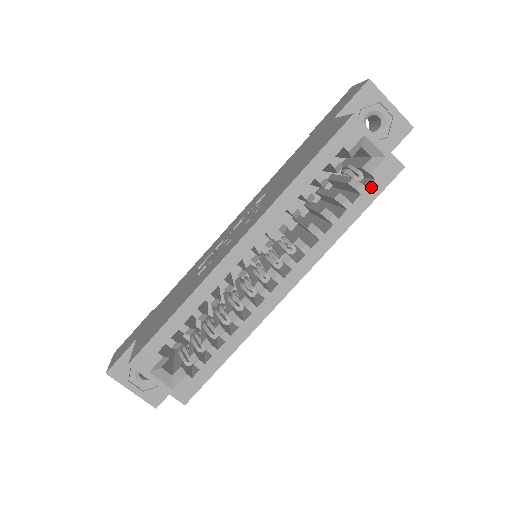
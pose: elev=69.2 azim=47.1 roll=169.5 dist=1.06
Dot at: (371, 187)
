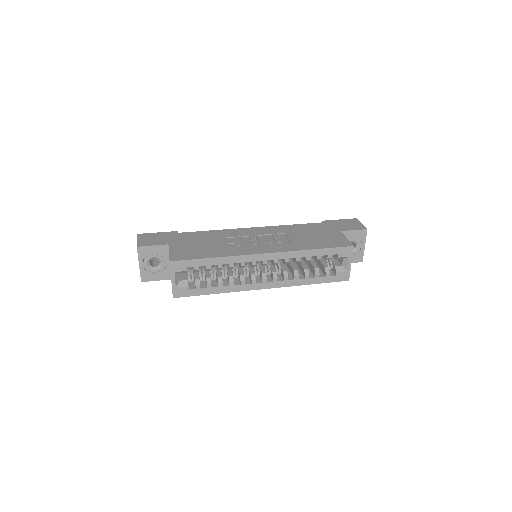
Dot at: (331, 277)
